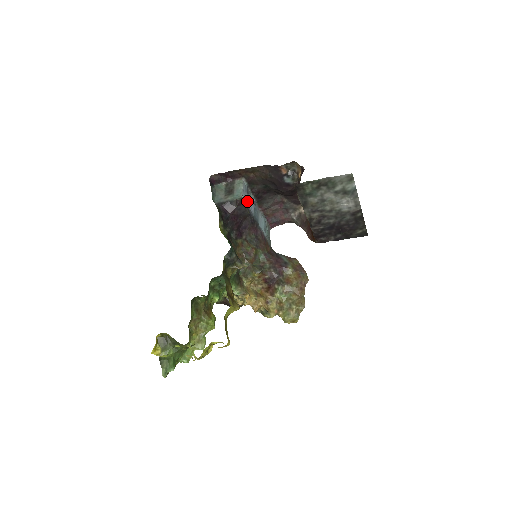
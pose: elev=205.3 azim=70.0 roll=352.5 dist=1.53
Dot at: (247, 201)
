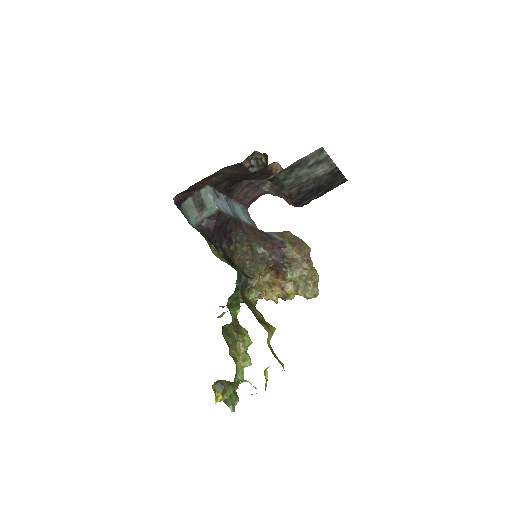
Dot at: (221, 206)
